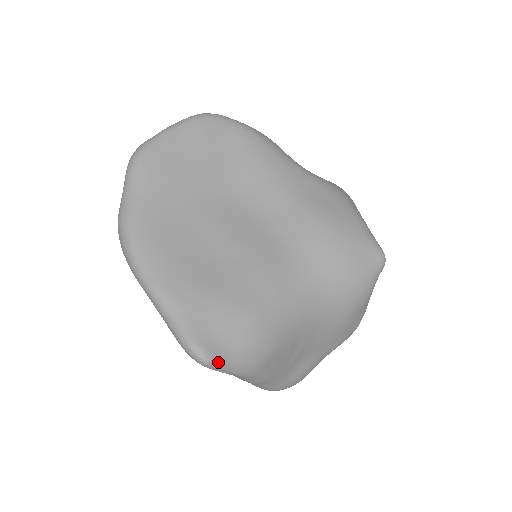
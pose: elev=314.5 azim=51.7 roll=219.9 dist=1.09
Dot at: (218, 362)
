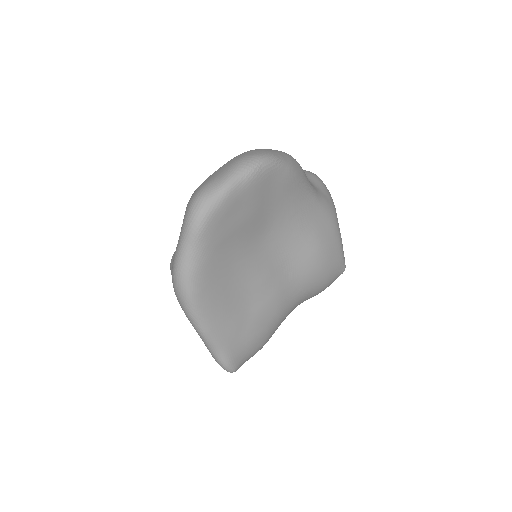
Dot at: occluded
